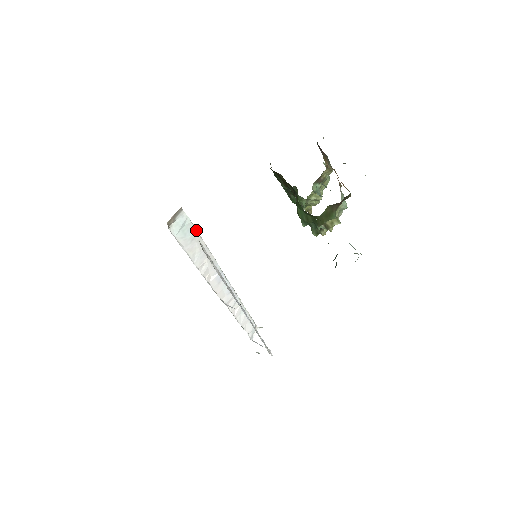
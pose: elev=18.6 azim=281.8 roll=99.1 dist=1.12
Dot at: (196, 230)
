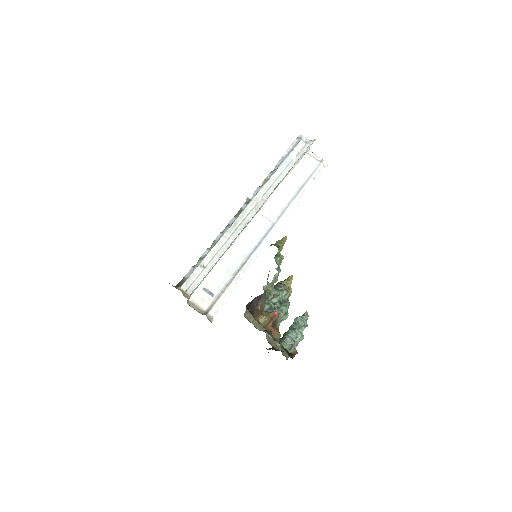
Dot at: (206, 275)
